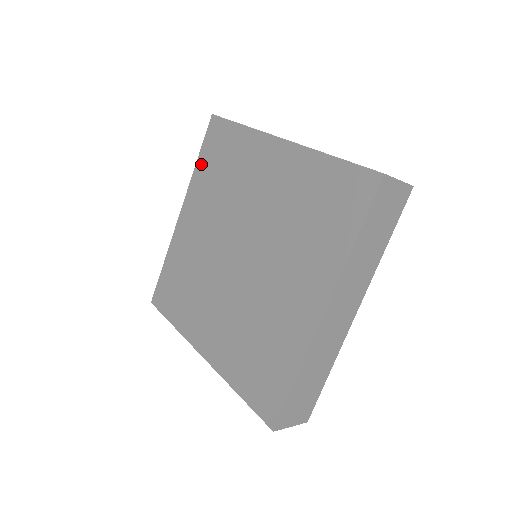
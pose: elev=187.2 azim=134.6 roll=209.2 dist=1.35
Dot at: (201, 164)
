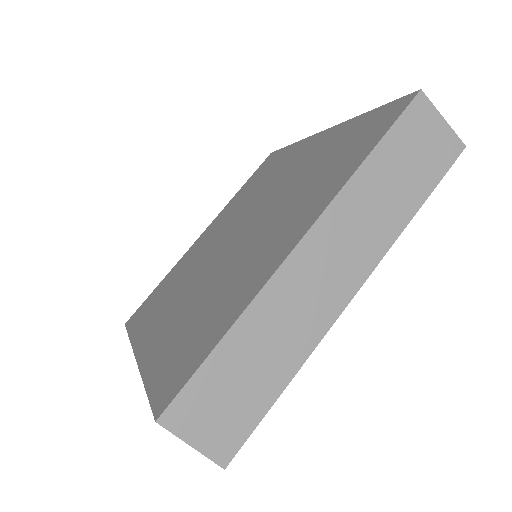
Dot at: (136, 328)
